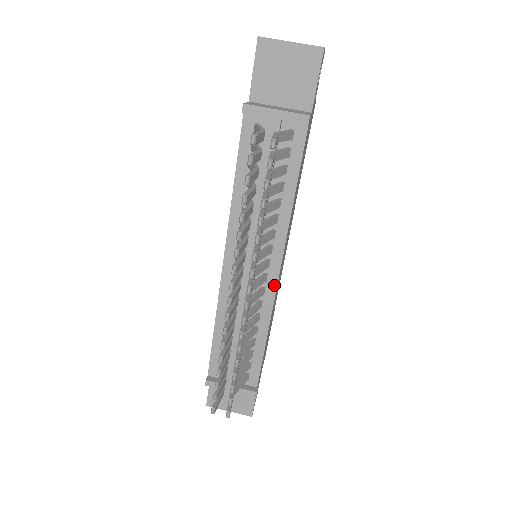
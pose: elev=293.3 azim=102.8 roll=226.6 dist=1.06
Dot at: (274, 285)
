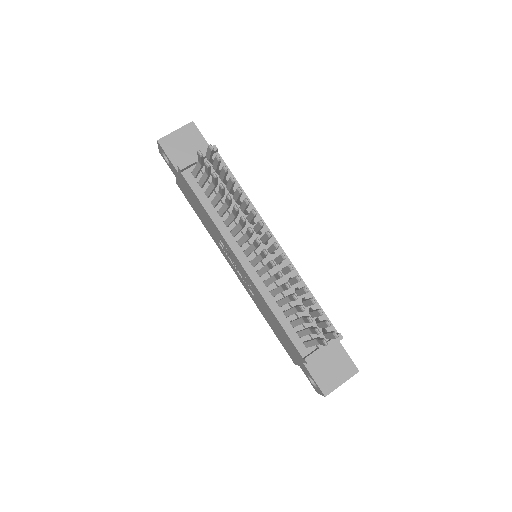
Dot at: (281, 251)
